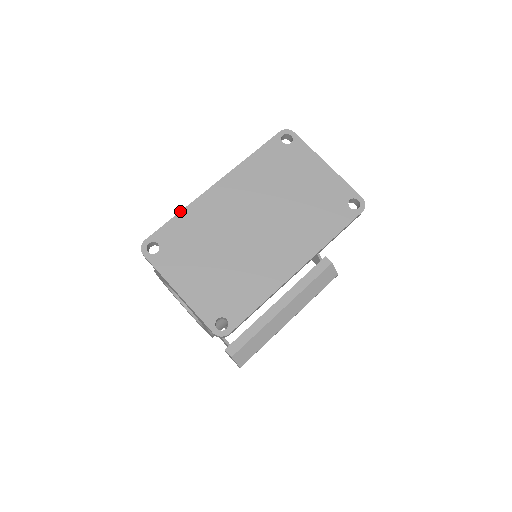
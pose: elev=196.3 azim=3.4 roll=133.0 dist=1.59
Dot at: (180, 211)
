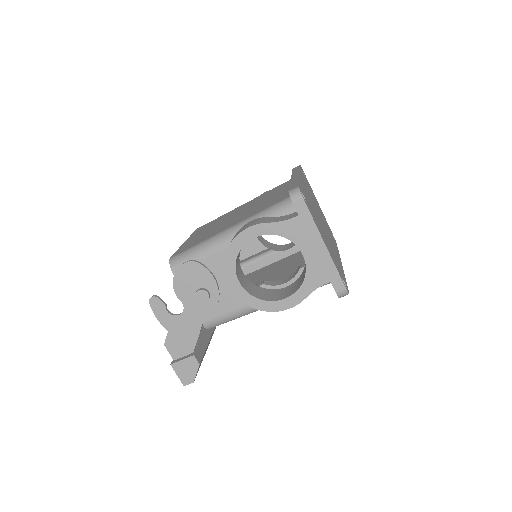
Dot at: (299, 179)
